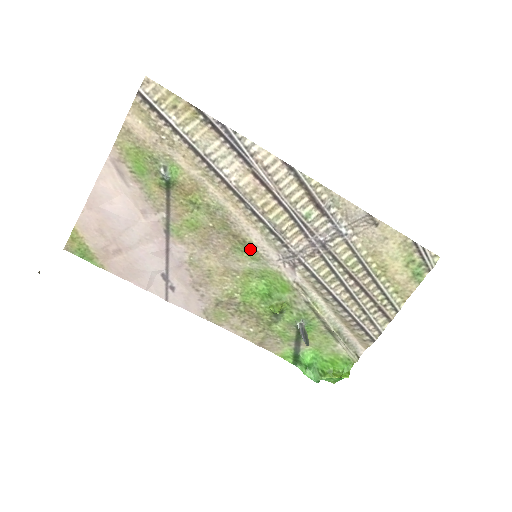
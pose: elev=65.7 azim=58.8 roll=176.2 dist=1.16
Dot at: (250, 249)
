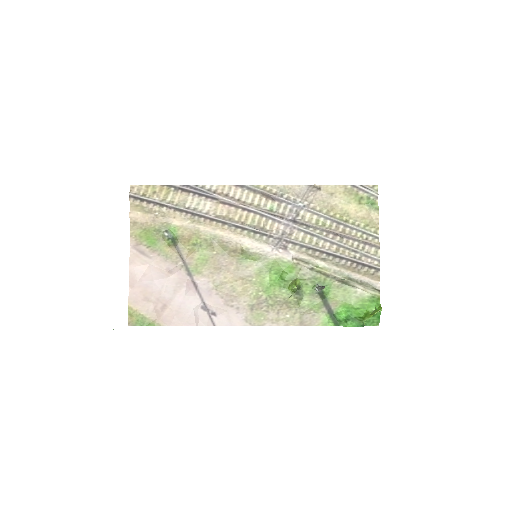
Dot at: (249, 254)
